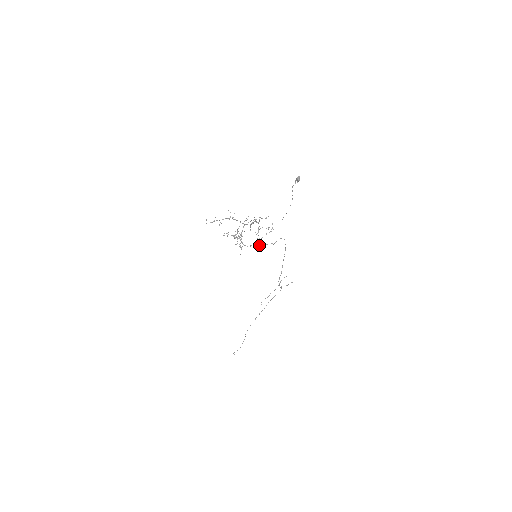
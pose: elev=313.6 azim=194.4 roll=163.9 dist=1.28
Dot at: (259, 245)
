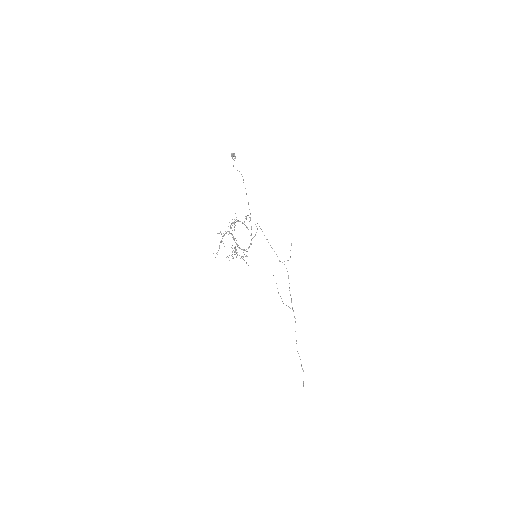
Dot at: occluded
